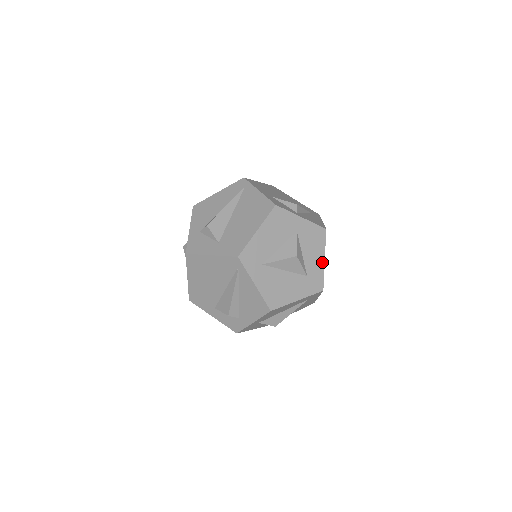
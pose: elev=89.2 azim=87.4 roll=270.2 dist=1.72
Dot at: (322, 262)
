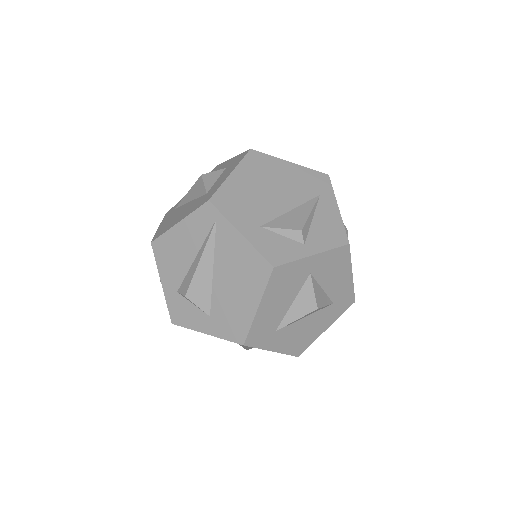
Dot at: (349, 279)
